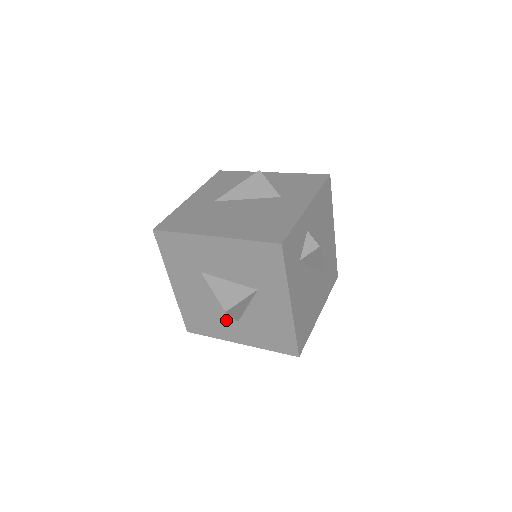
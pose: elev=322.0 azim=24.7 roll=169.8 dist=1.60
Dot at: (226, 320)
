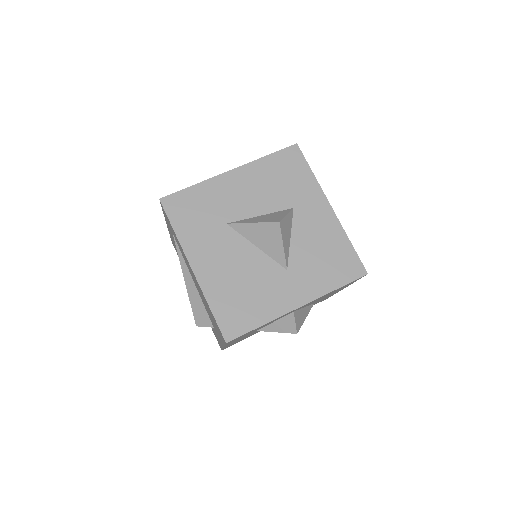
Dot at: (273, 278)
